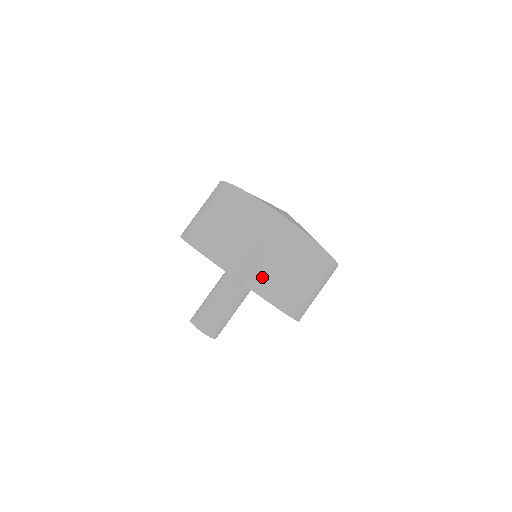
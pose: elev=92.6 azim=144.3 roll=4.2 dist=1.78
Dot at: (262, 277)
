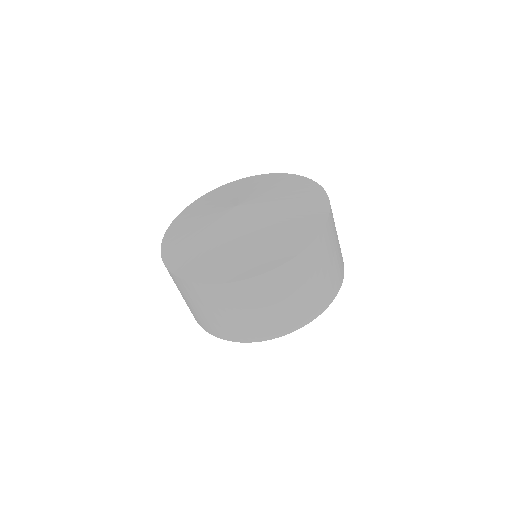
Dot at: (209, 325)
